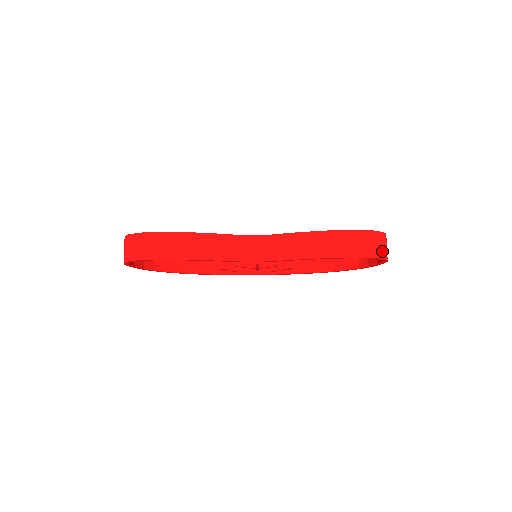
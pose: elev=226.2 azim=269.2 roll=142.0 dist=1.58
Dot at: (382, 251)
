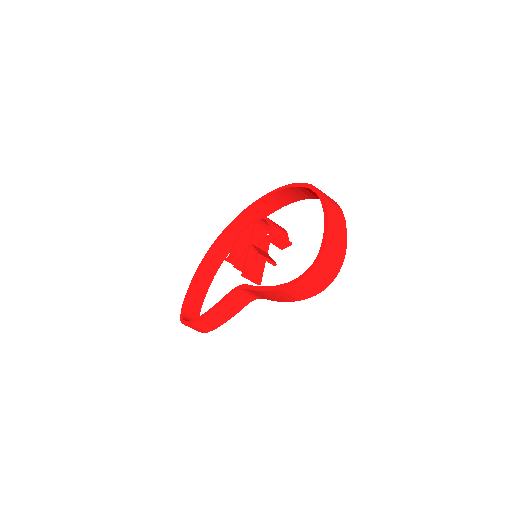
Dot at: (328, 276)
